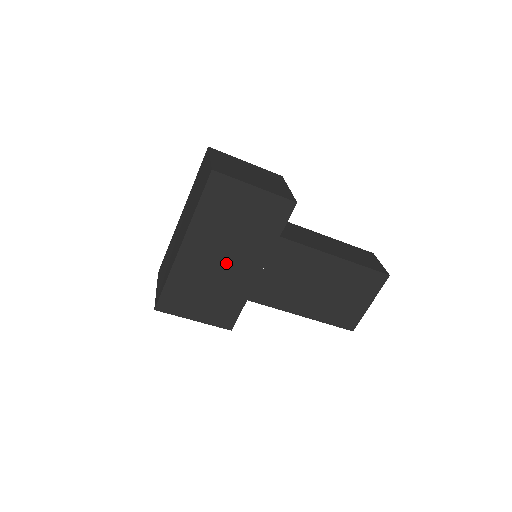
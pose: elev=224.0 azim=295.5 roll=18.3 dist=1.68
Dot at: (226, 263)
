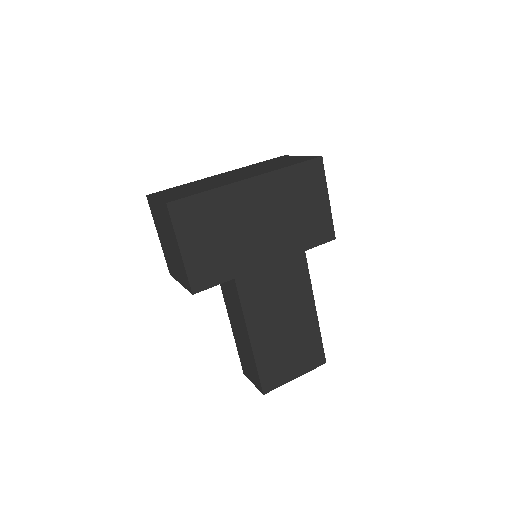
Dot at: (257, 229)
